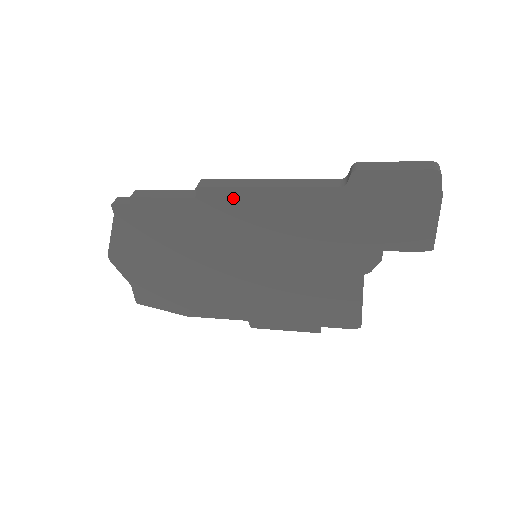
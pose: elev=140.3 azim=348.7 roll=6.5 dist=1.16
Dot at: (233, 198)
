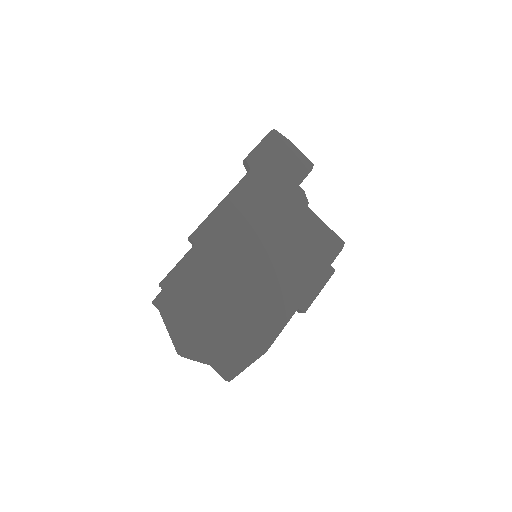
Dot at: (212, 225)
